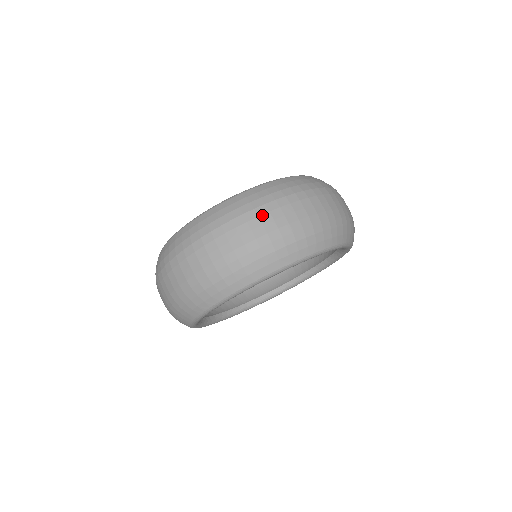
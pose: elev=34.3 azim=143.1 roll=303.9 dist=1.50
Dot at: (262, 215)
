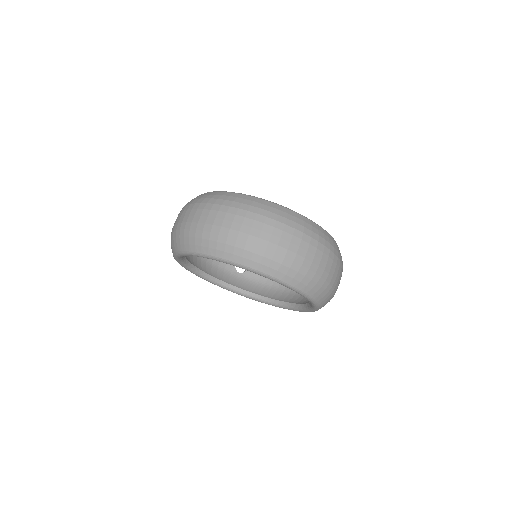
Dot at: (221, 212)
